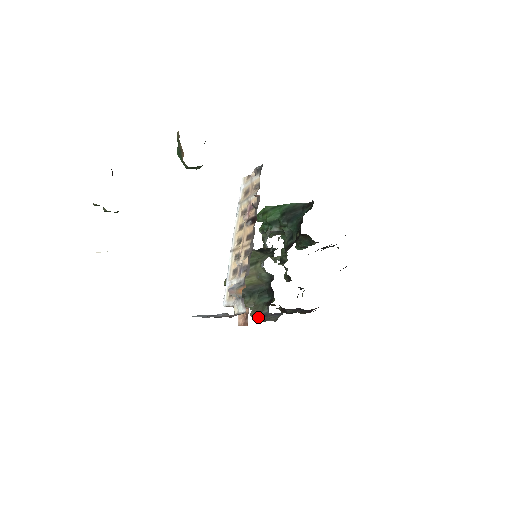
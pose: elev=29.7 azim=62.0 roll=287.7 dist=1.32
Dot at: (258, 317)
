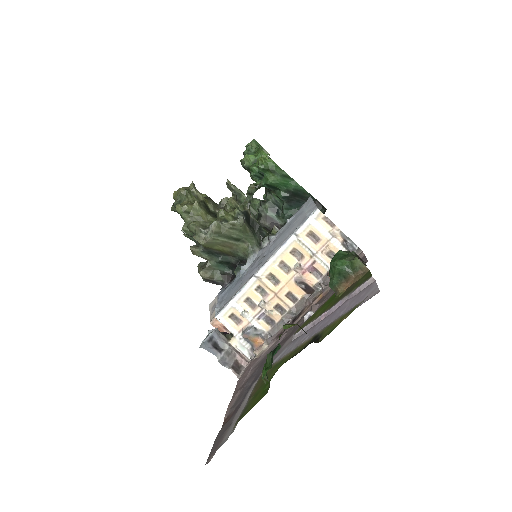
Dot at: (207, 280)
